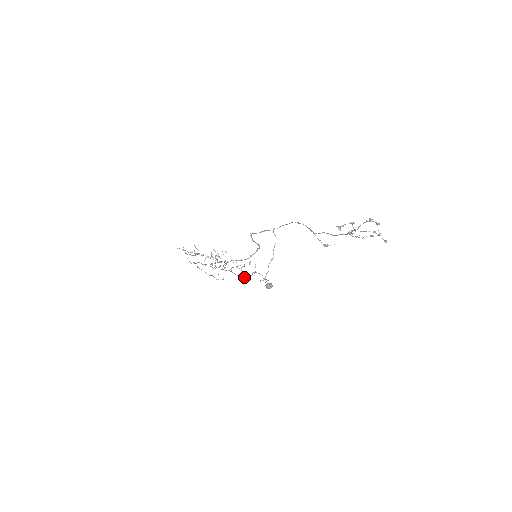
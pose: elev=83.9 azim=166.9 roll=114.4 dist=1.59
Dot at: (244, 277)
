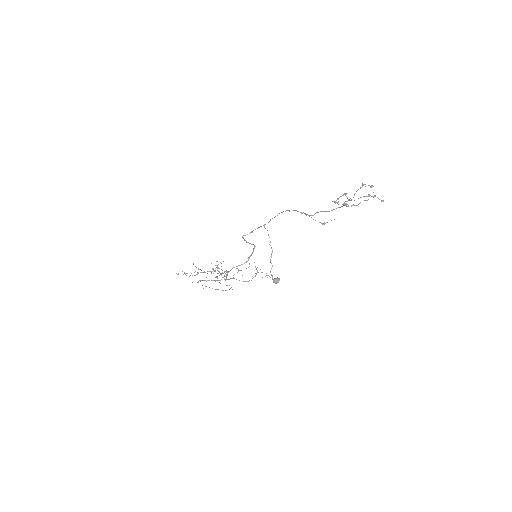
Dot at: occluded
